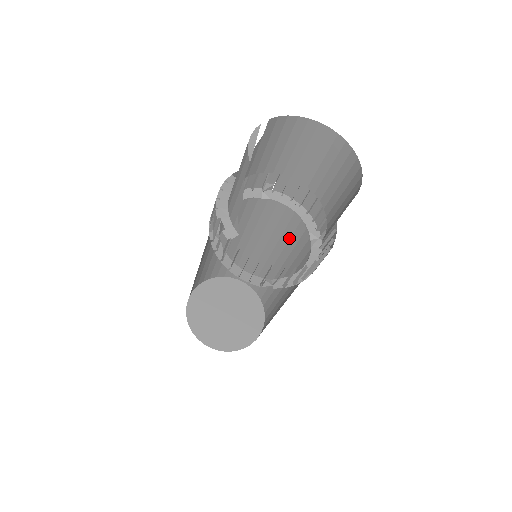
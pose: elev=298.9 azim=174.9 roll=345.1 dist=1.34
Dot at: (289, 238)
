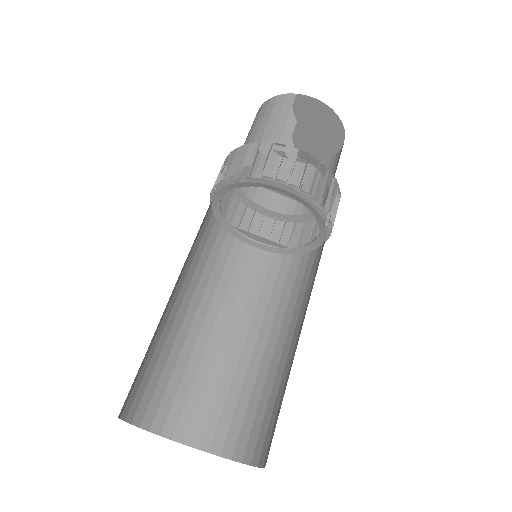
Dot at: (239, 286)
